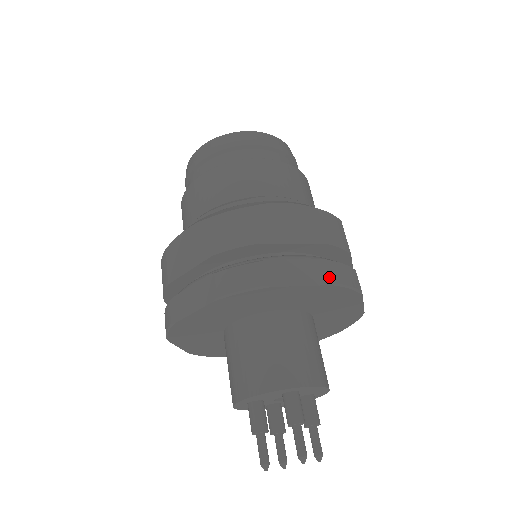
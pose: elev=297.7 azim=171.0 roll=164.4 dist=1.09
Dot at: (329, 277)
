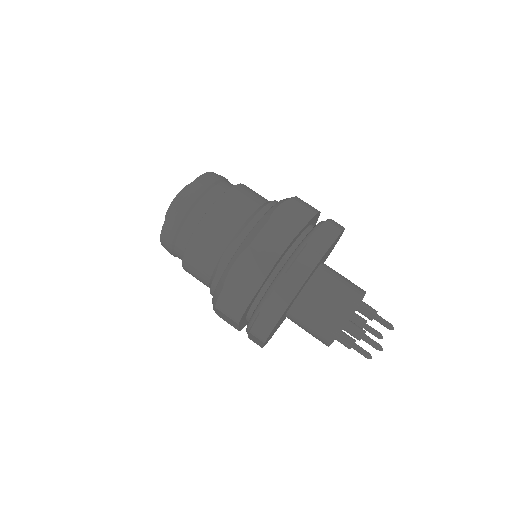
Dot at: (296, 284)
